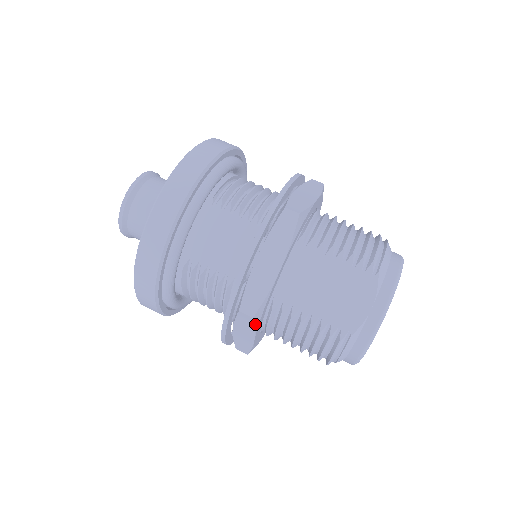
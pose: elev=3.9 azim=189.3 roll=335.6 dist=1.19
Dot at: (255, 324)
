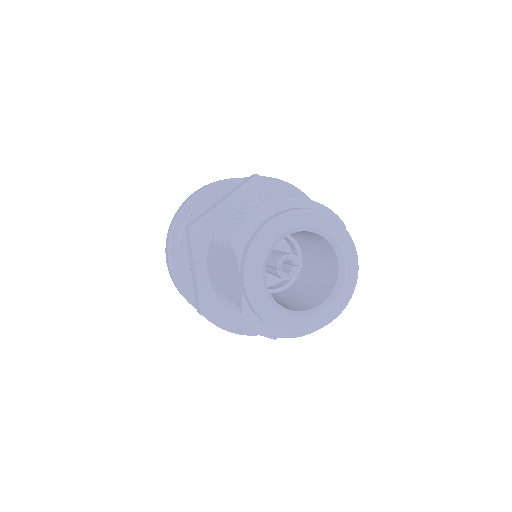
Dot at: (213, 318)
